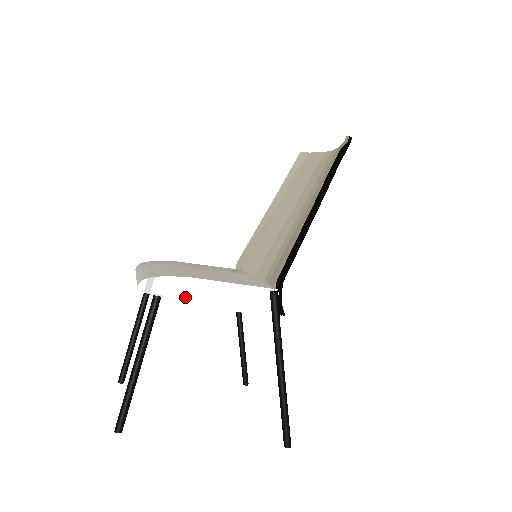
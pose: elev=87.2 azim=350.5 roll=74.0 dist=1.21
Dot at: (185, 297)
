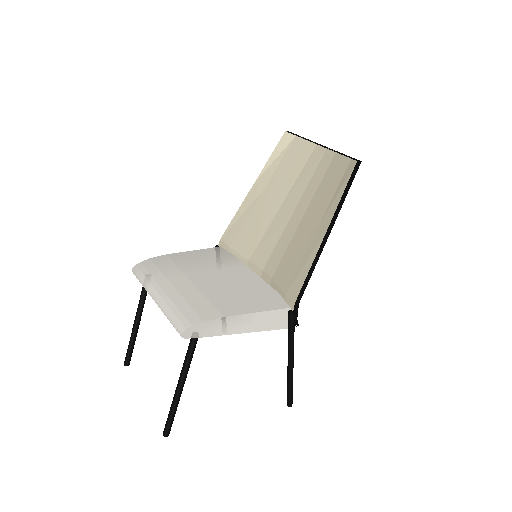
Dot at: (221, 332)
